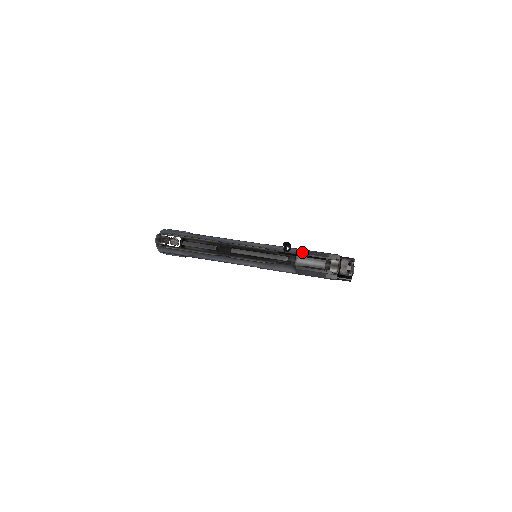
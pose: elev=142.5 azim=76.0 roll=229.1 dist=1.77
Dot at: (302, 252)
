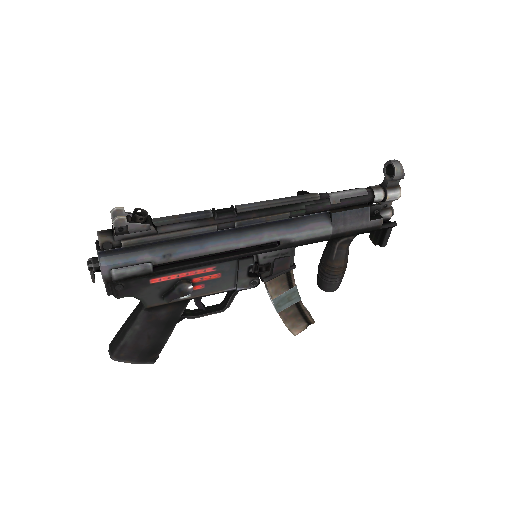
Dot at: occluded
